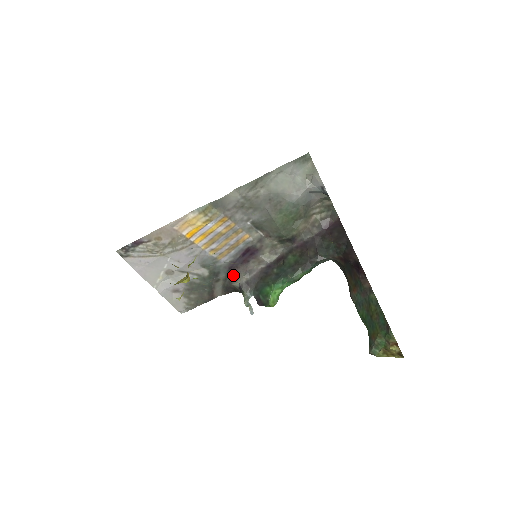
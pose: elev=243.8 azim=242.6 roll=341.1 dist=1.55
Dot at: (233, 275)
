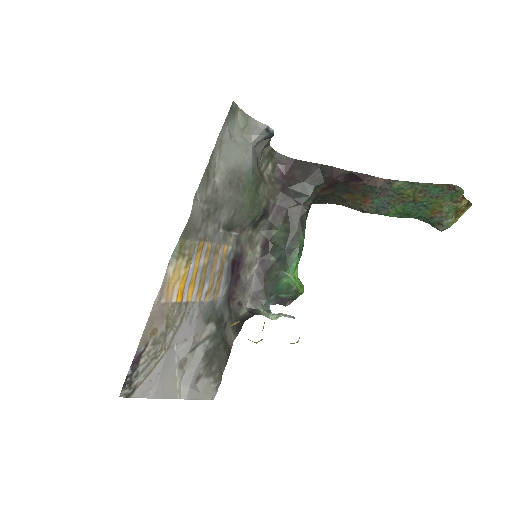
Dot at: (235, 305)
